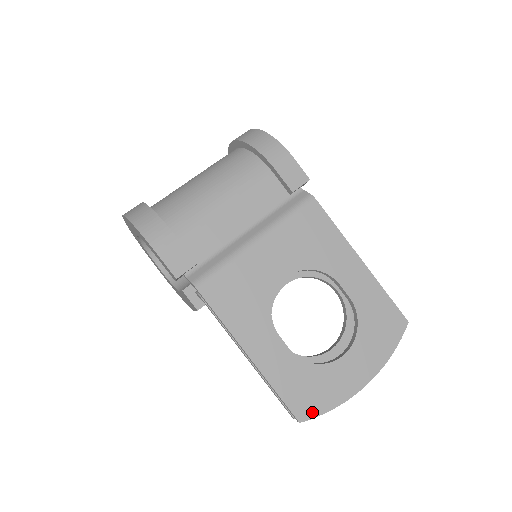
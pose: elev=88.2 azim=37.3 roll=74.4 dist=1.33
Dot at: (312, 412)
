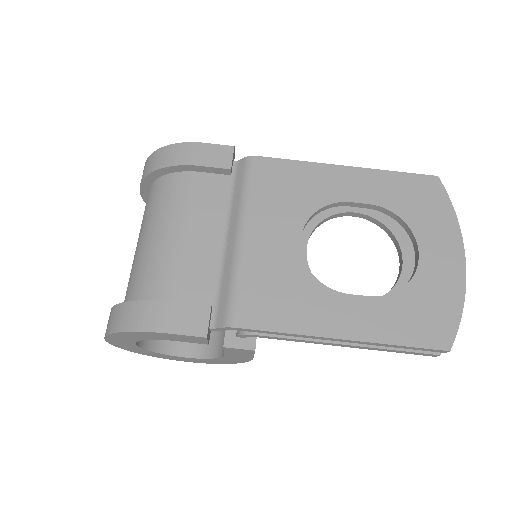
Dot at: (449, 330)
